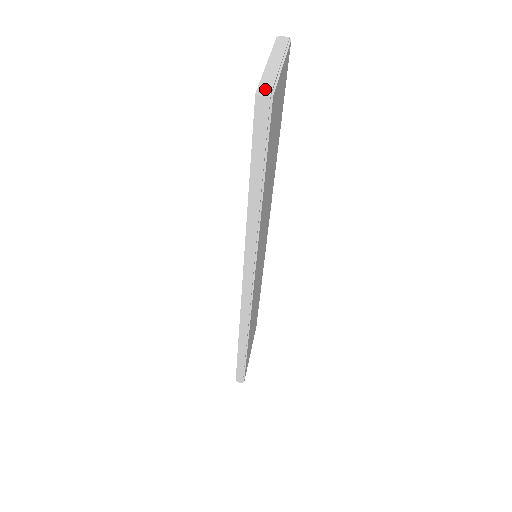
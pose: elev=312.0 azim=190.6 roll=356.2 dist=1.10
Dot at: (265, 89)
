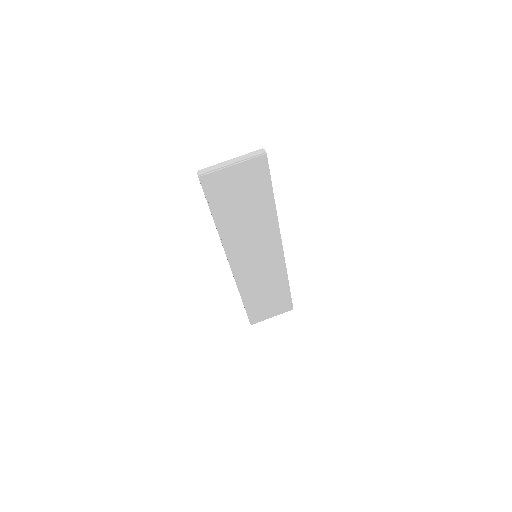
Dot at: (201, 172)
